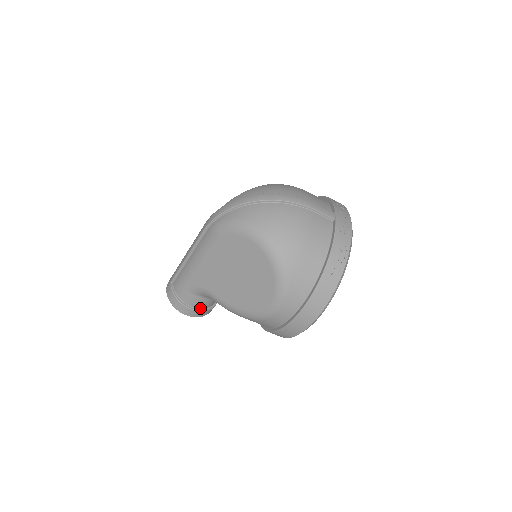
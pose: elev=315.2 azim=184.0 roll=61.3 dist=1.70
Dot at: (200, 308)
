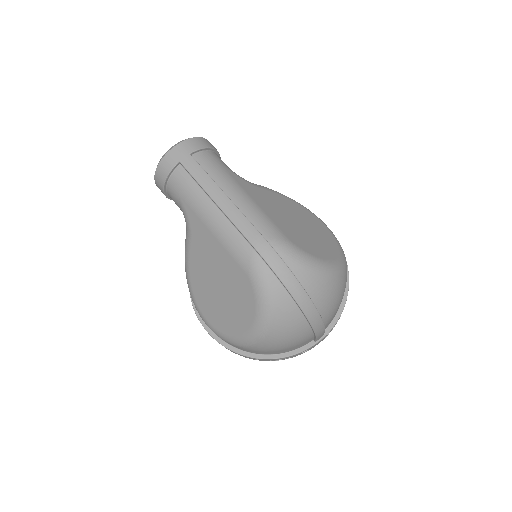
Dot at: occluded
